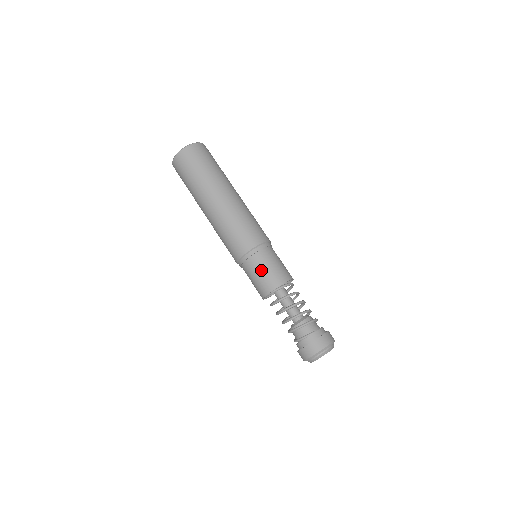
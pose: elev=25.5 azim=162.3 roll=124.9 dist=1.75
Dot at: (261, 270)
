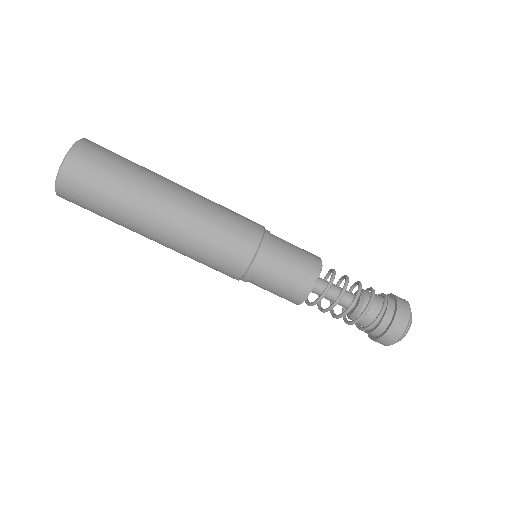
Dot at: (290, 255)
